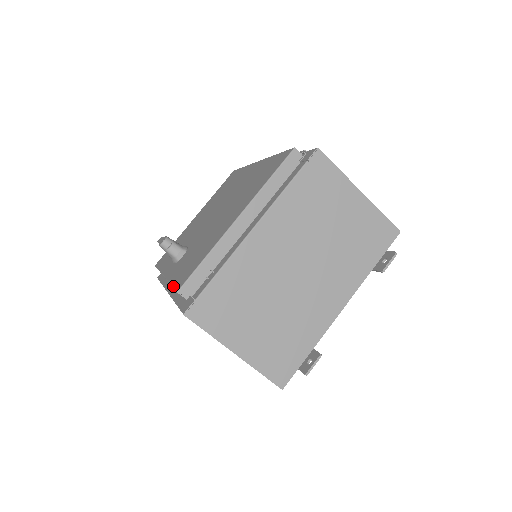
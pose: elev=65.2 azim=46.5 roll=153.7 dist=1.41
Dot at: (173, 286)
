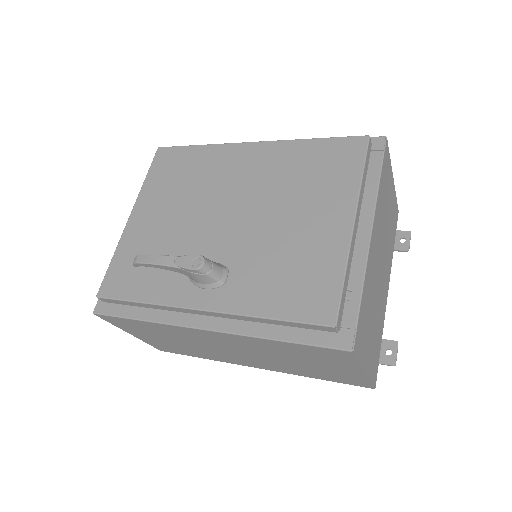
Dot at: (298, 321)
